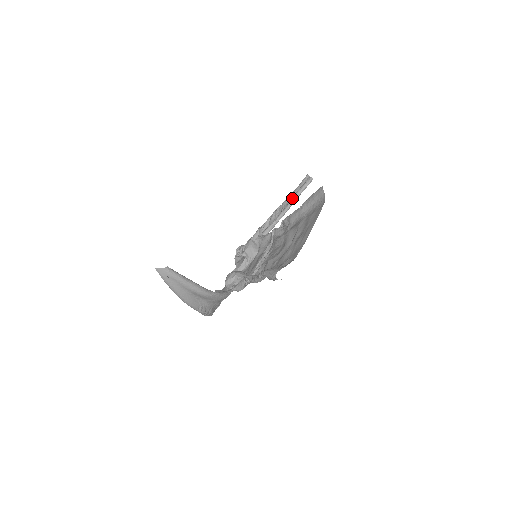
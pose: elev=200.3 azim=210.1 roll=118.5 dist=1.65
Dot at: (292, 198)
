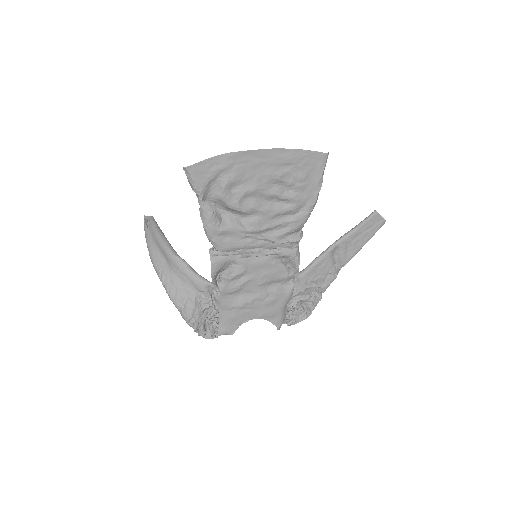
Dot at: (346, 233)
